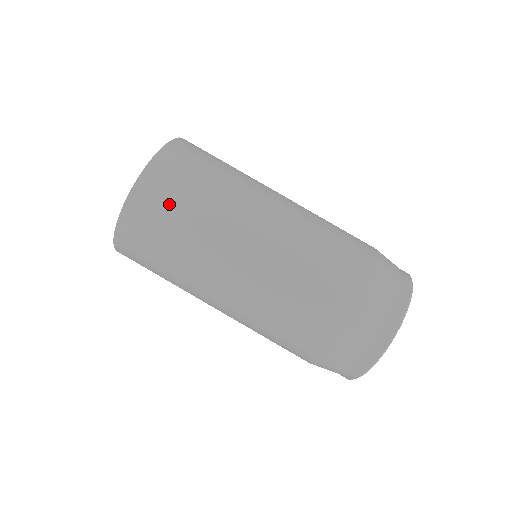
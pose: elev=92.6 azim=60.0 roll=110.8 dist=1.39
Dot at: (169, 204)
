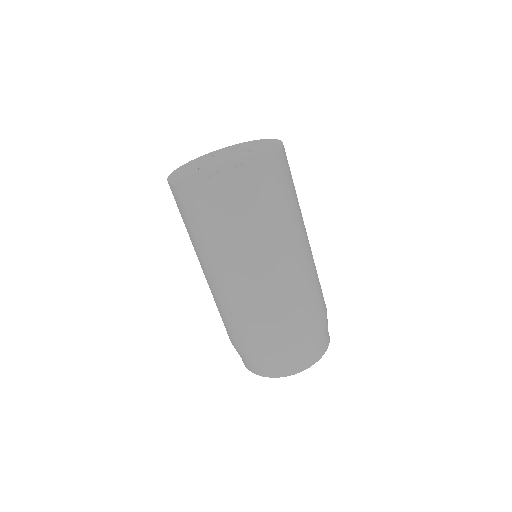
Dot at: (213, 215)
